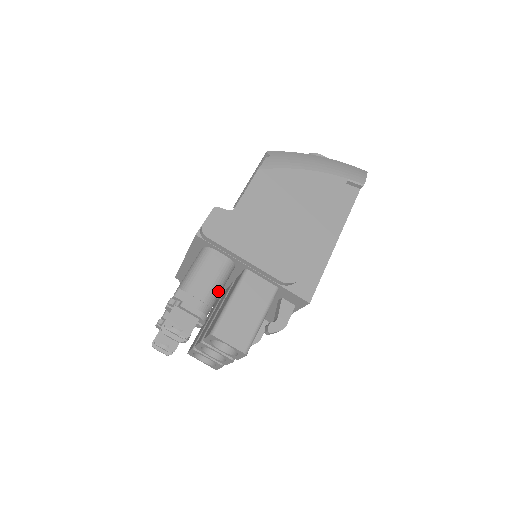
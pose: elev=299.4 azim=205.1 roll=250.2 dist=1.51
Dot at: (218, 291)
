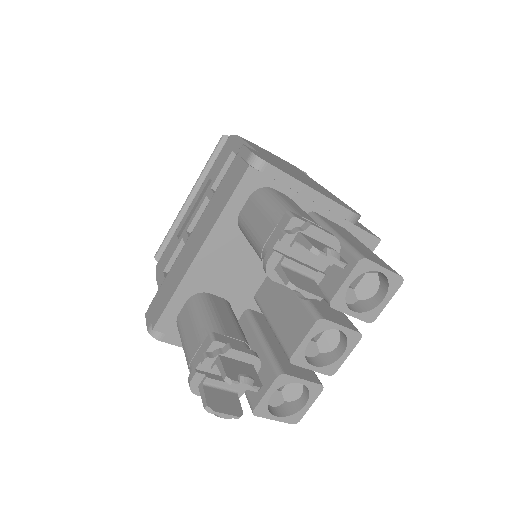
Dot at: occluded
